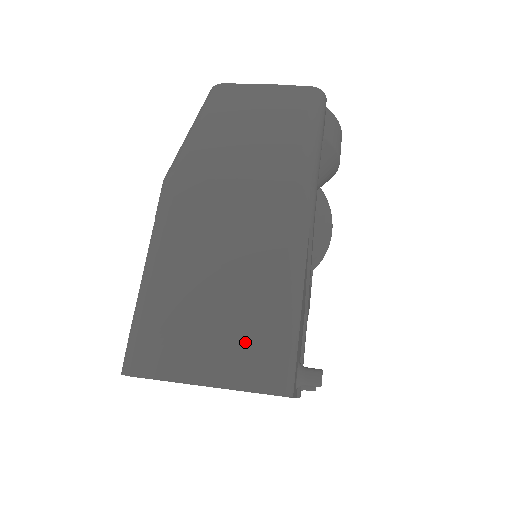
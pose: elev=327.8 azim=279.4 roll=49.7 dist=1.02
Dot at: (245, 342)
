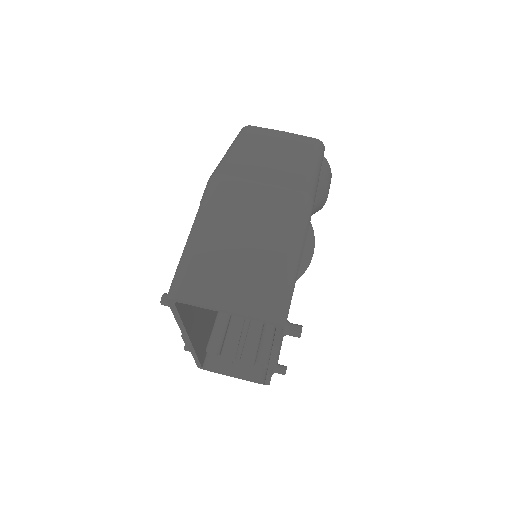
Dot at: (257, 287)
